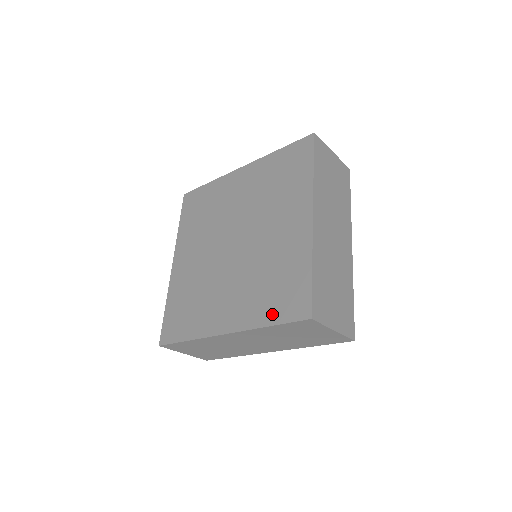
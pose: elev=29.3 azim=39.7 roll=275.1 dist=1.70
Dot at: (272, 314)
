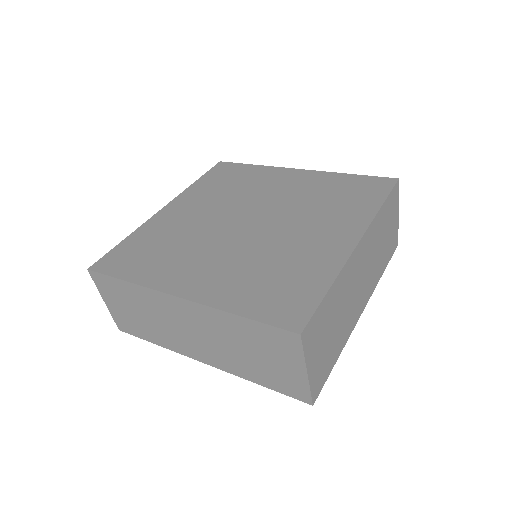
Dot at: (252, 306)
